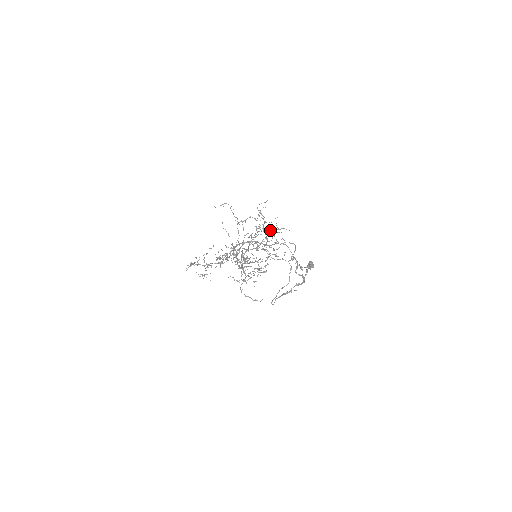
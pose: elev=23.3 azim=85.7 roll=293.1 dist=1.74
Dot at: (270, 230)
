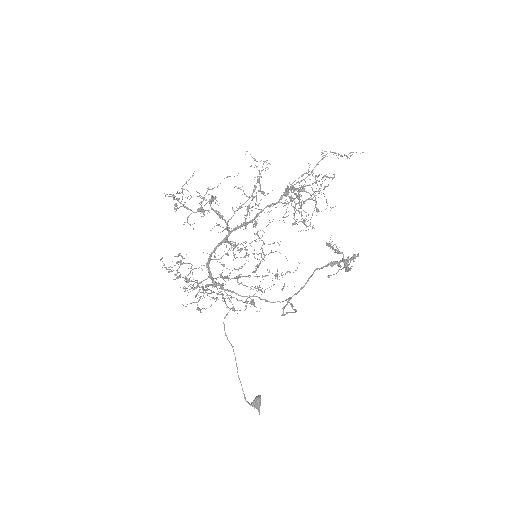
Dot at: occluded
